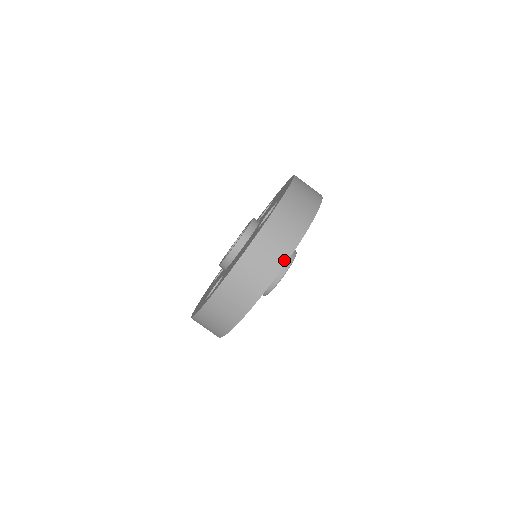
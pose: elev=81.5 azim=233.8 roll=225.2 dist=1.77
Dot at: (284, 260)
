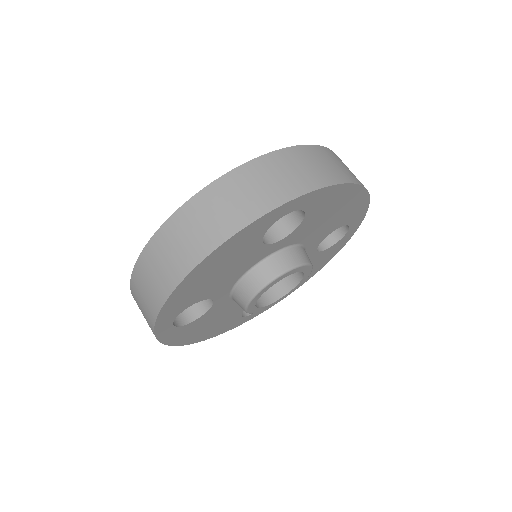
Dot at: occluded
